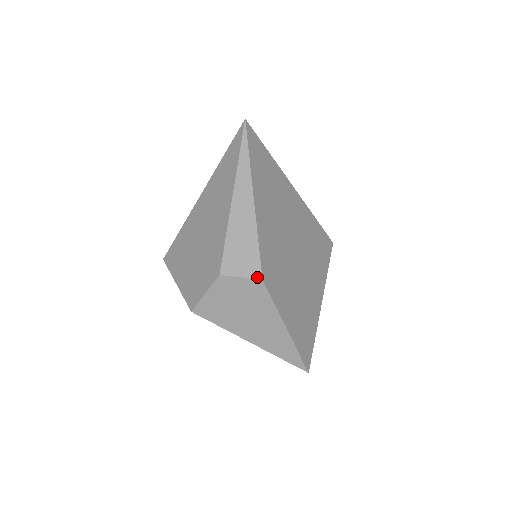
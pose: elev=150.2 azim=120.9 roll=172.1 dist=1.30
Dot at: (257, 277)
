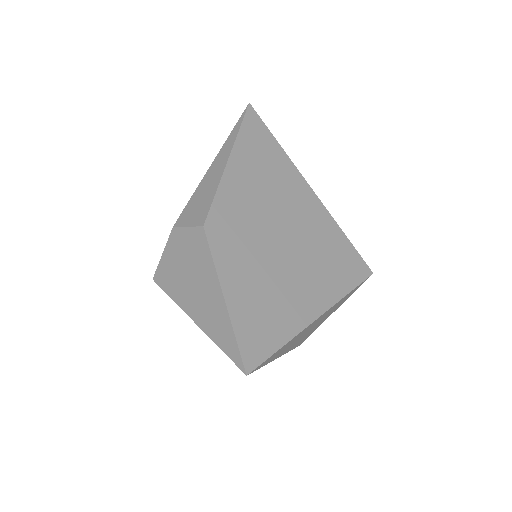
Dot at: (200, 225)
